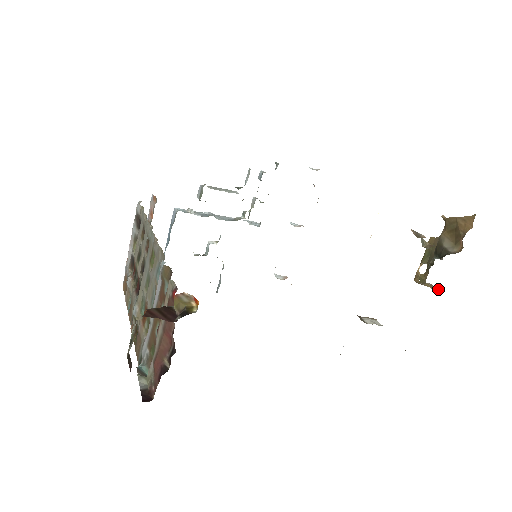
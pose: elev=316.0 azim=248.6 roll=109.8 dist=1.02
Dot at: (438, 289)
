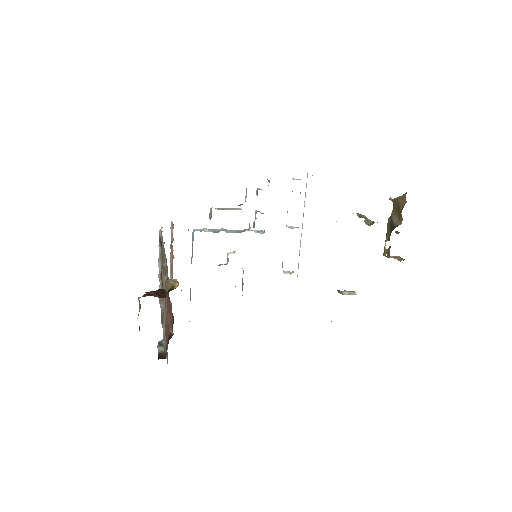
Dot at: (404, 259)
